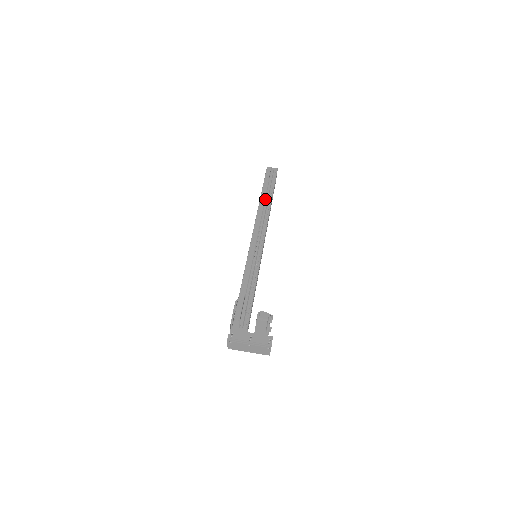
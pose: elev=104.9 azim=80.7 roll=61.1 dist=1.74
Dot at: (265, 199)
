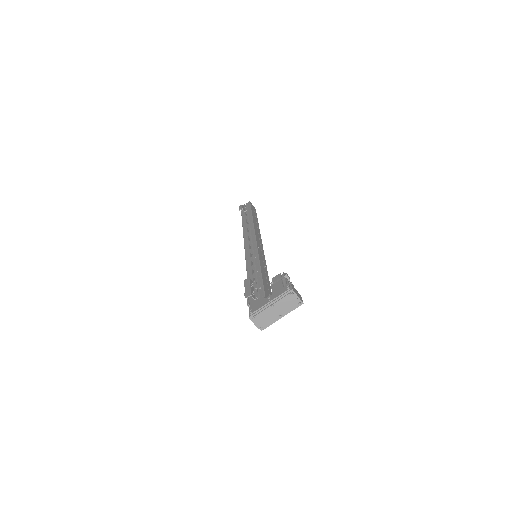
Dot at: (246, 221)
